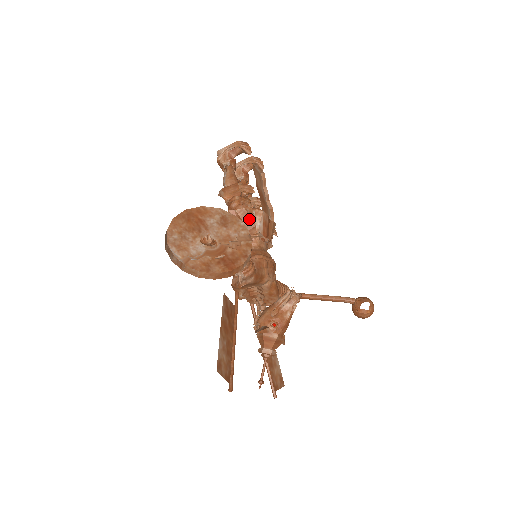
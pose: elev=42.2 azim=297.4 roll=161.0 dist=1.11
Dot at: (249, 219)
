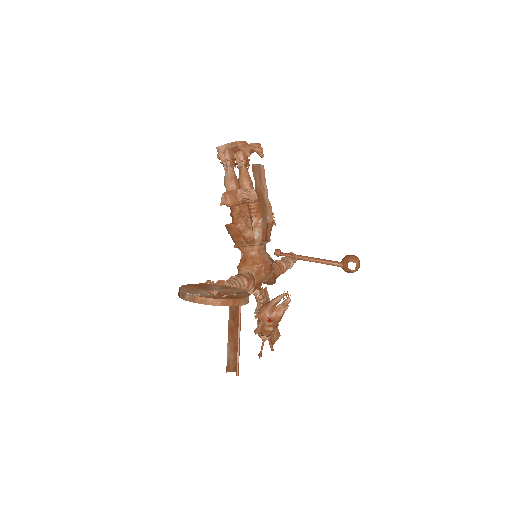
Dot at: (249, 233)
